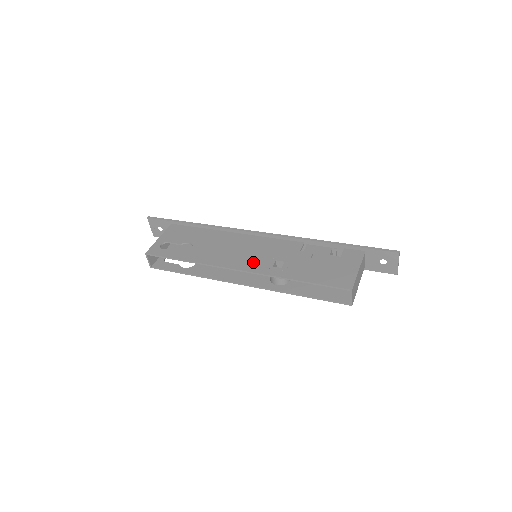
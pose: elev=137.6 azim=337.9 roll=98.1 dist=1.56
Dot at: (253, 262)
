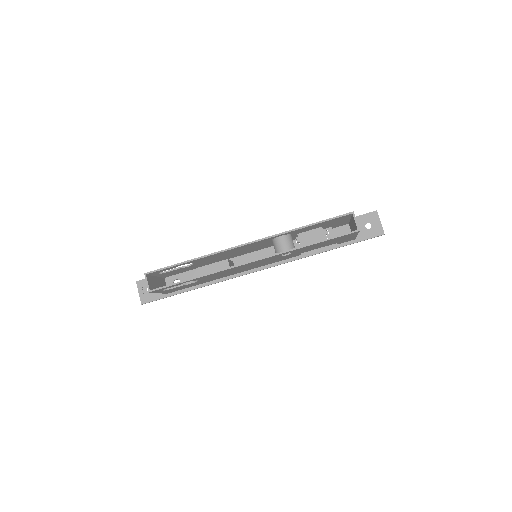
Dot at: occluded
